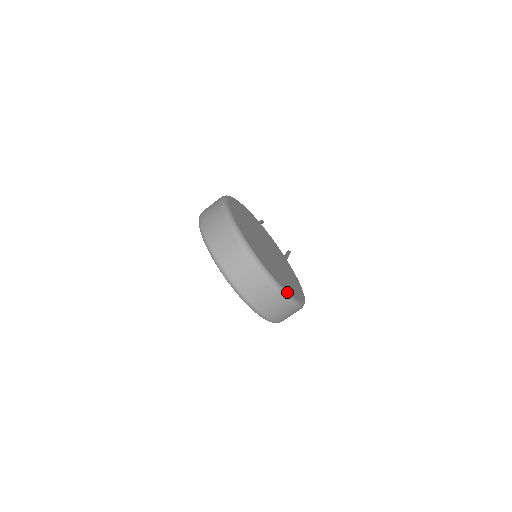
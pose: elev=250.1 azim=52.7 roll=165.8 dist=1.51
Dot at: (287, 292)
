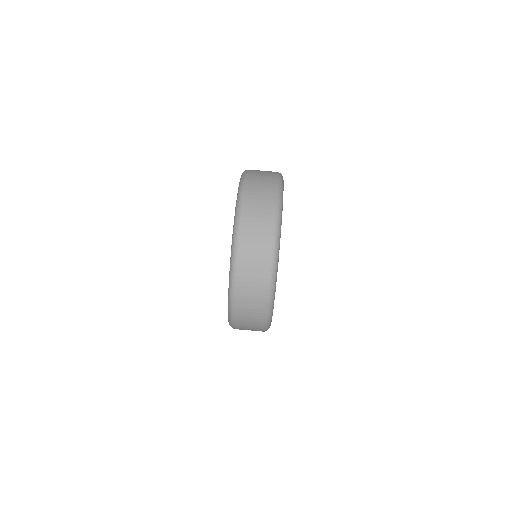
Dot at: occluded
